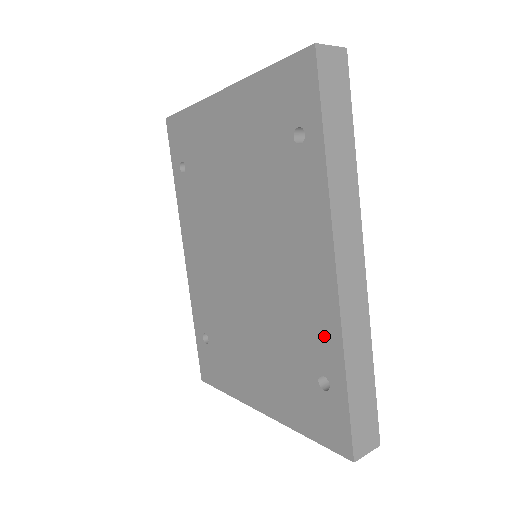
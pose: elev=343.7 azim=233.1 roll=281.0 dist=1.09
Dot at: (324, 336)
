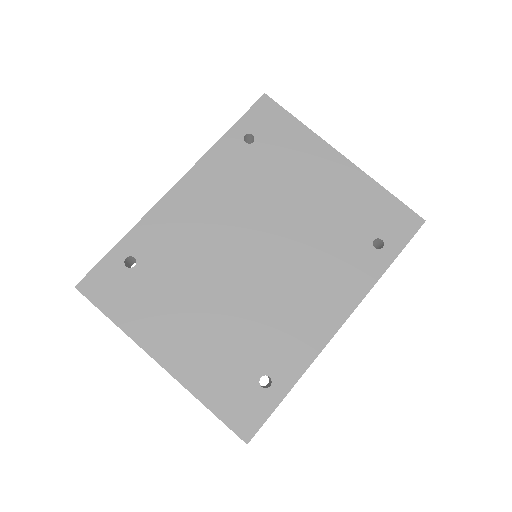
Dot at: (295, 355)
